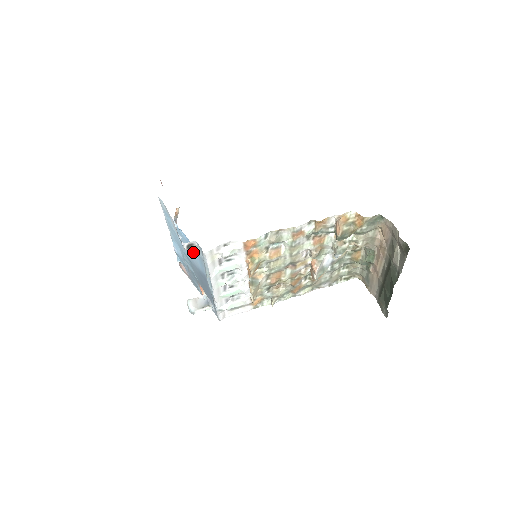
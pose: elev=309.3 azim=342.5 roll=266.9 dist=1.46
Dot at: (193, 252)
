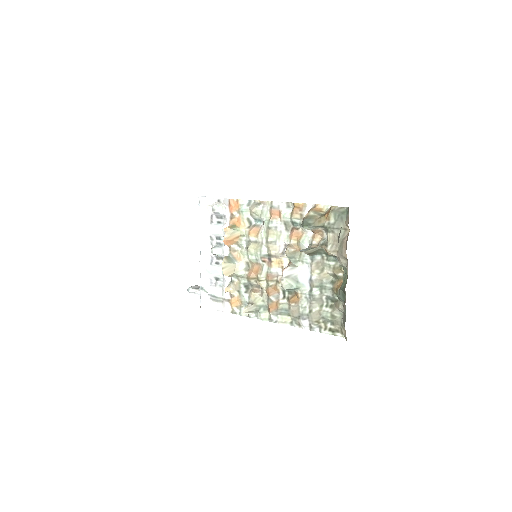
Dot at: occluded
